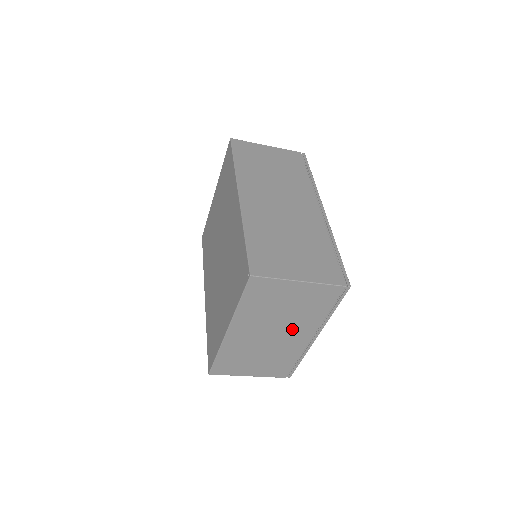
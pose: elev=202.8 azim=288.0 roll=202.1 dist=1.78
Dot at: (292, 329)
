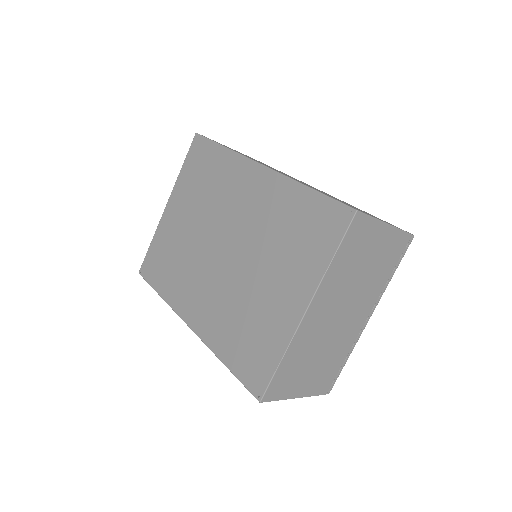
Dot at: (358, 304)
